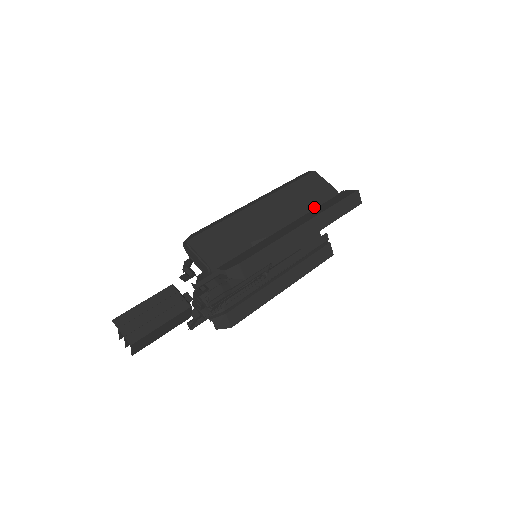
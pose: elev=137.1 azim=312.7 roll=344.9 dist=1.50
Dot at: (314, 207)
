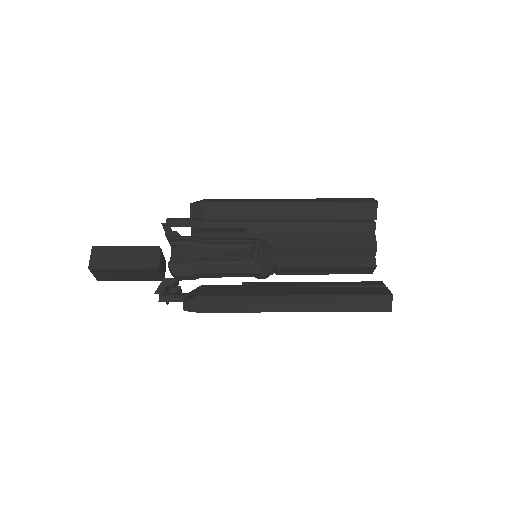
Dot at: occluded
